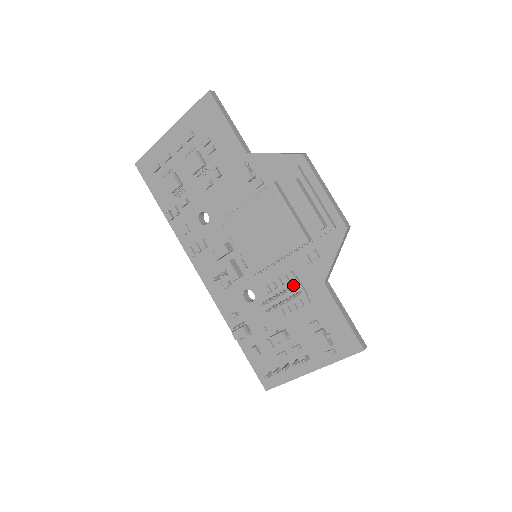
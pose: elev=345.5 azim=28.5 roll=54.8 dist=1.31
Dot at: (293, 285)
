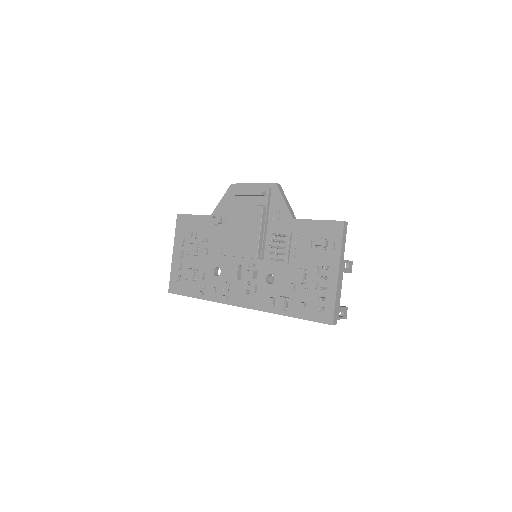
Dot at: occluded
